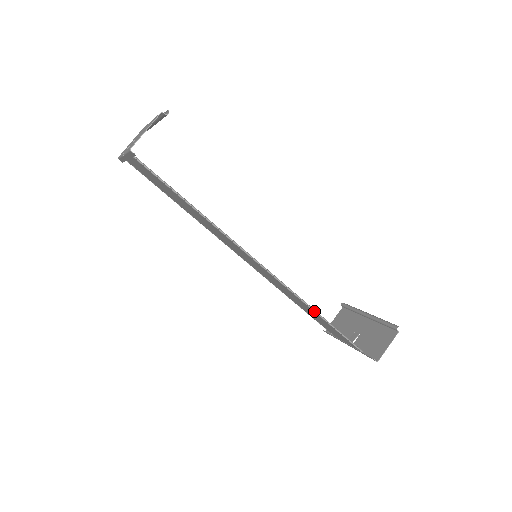
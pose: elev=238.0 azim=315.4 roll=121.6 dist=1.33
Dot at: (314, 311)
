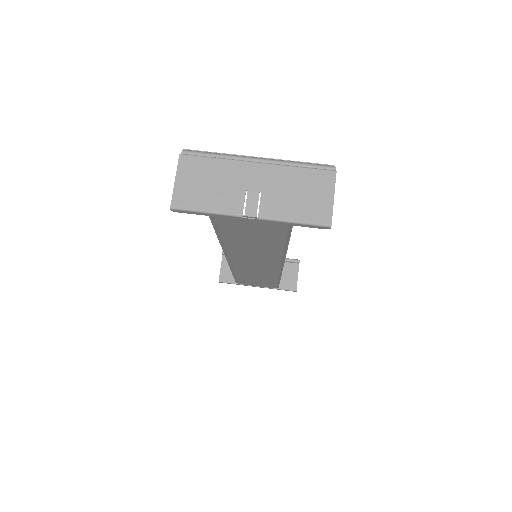
Dot at: (280, 279)
